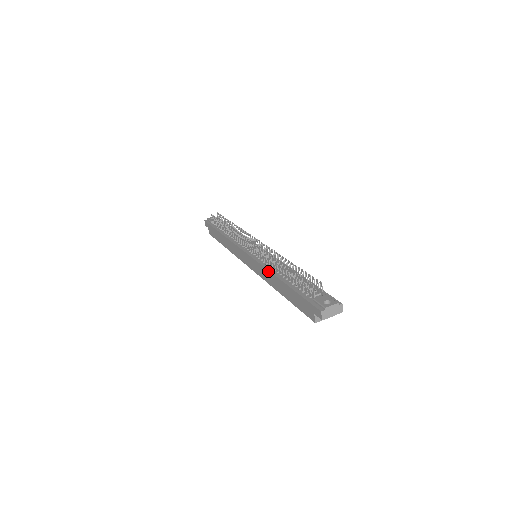
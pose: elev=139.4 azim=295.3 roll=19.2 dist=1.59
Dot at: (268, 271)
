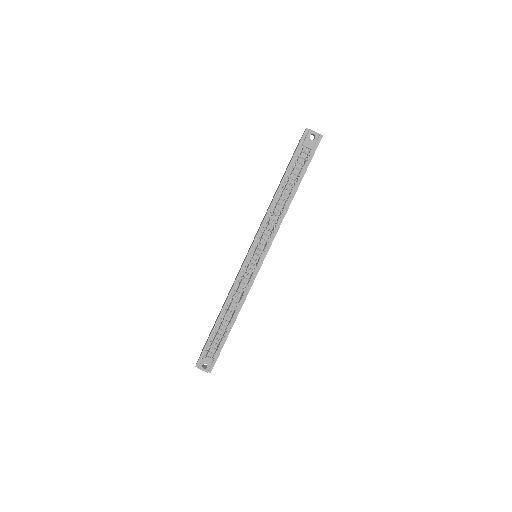
Dot at: (228, 295)
